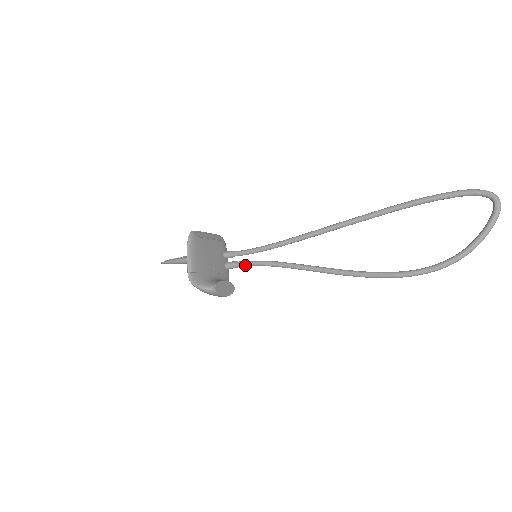
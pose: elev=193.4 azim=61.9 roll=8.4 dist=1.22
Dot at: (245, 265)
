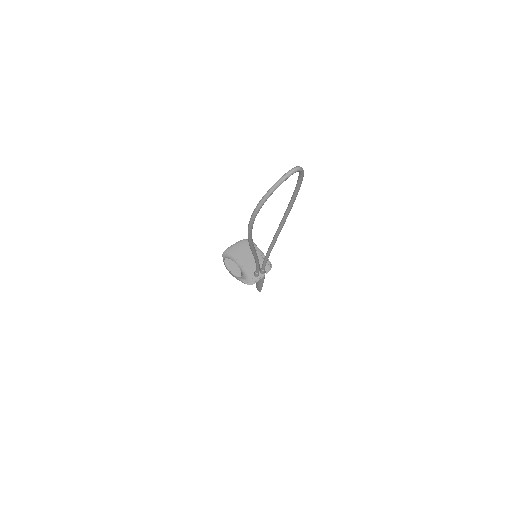
Dot at: (256, 269)
